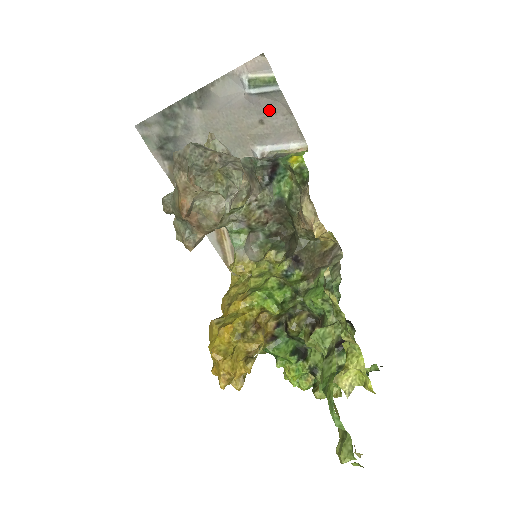
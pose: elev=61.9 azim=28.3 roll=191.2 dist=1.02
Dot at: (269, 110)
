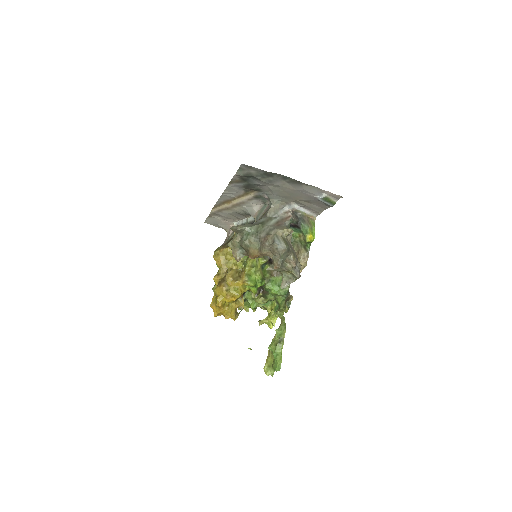
Dot at: (318, 203)
